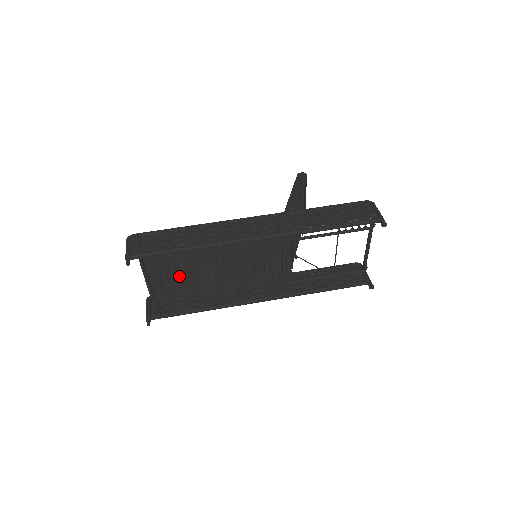
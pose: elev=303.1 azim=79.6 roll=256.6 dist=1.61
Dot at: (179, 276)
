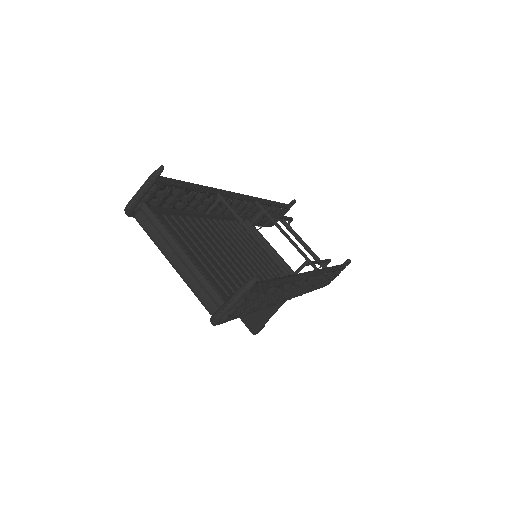
Dot at: (217, 268)
